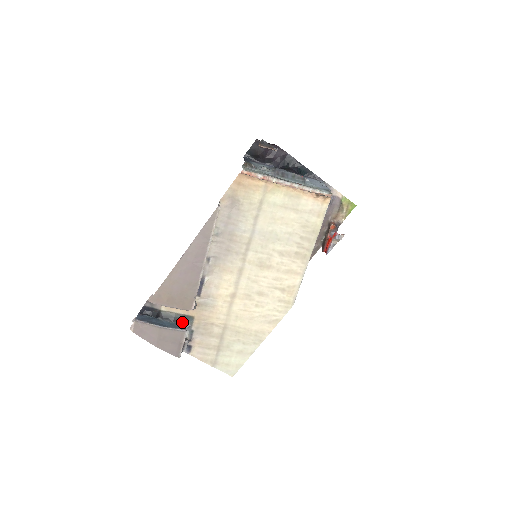
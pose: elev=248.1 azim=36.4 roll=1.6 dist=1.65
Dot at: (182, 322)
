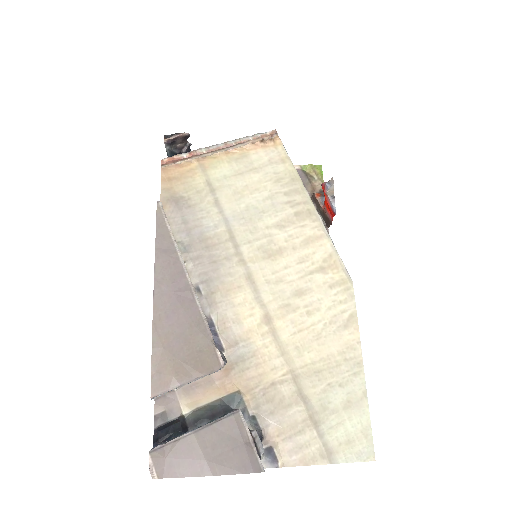
Dot at: (227, 412)
